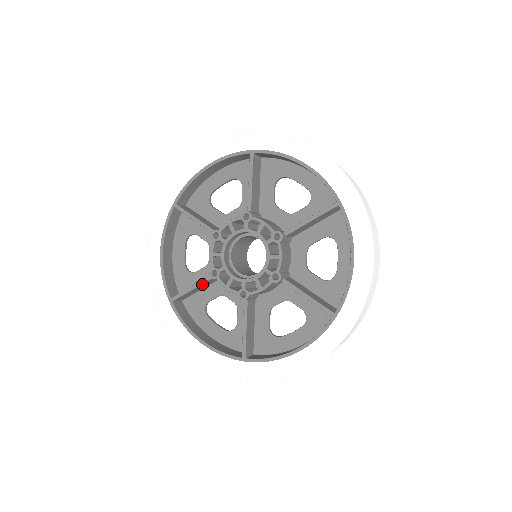
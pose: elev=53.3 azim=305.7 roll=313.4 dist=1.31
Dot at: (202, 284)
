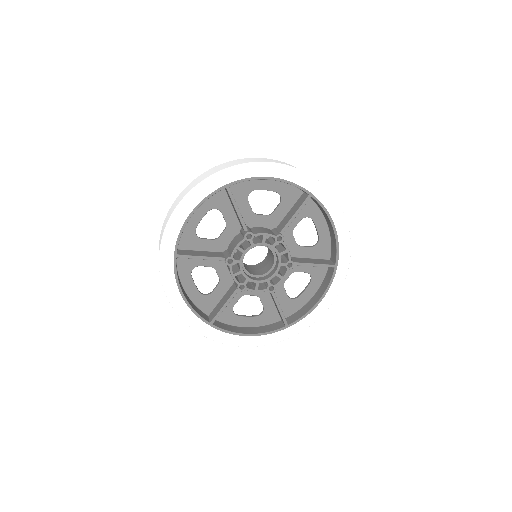
Dot at: (211, 259)
